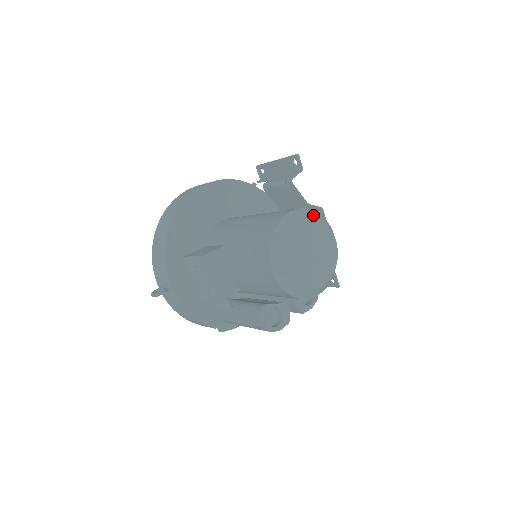
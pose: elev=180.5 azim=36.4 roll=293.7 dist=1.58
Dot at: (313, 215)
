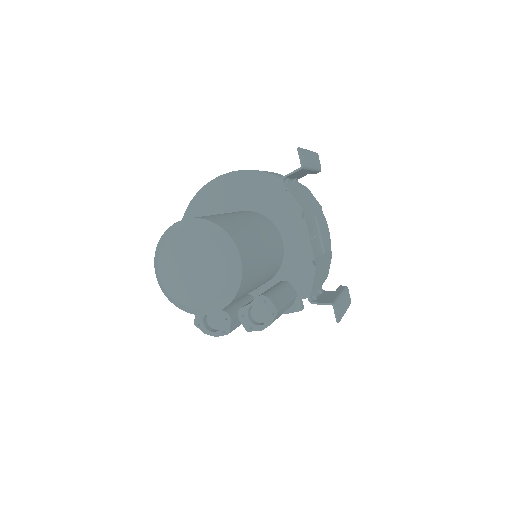
Dot at: (201, 228)
